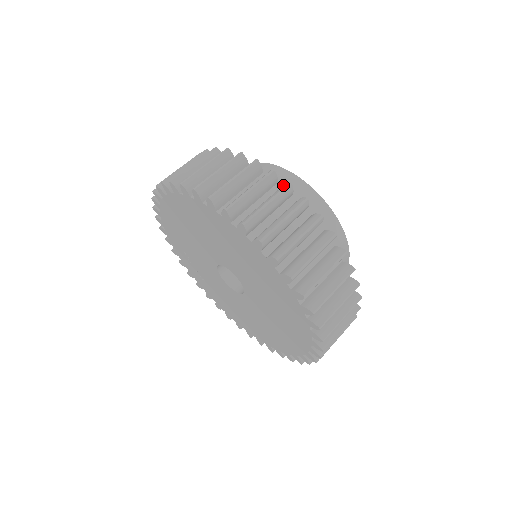
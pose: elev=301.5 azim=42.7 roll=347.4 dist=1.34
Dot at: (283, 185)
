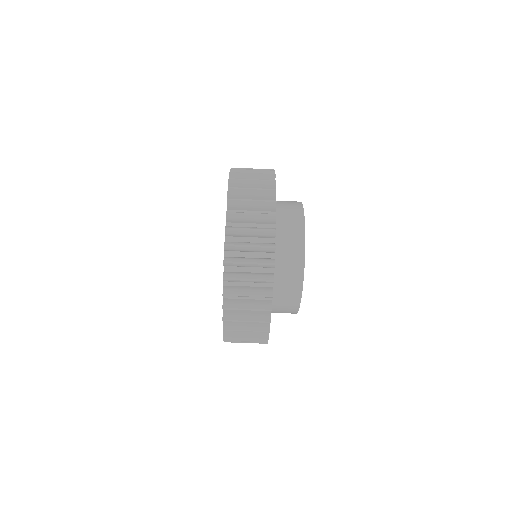
Dot at: (267, 327)
